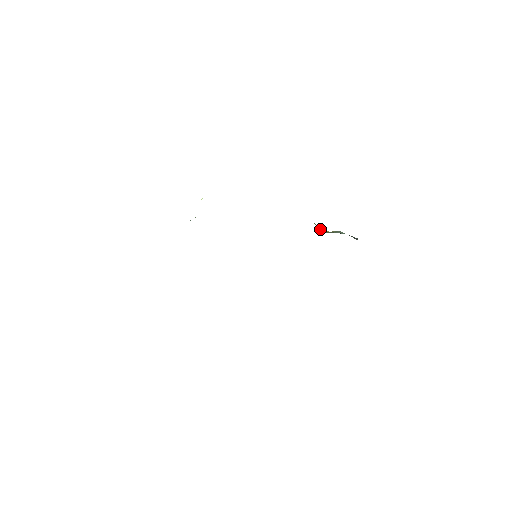
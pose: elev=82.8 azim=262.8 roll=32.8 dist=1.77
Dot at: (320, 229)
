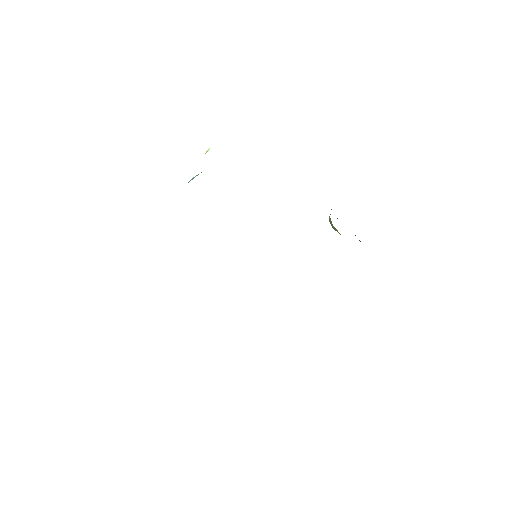
Dot at: (331, 225)
